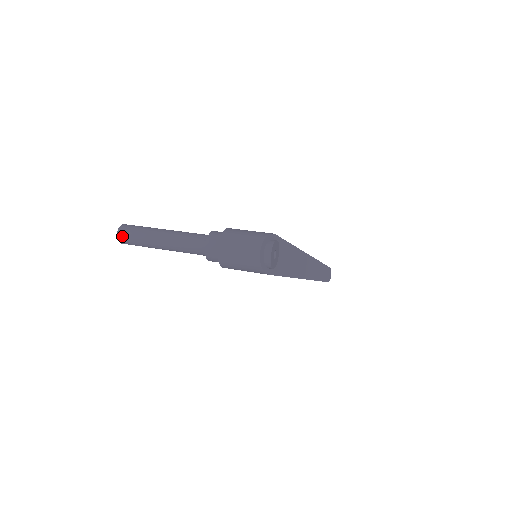
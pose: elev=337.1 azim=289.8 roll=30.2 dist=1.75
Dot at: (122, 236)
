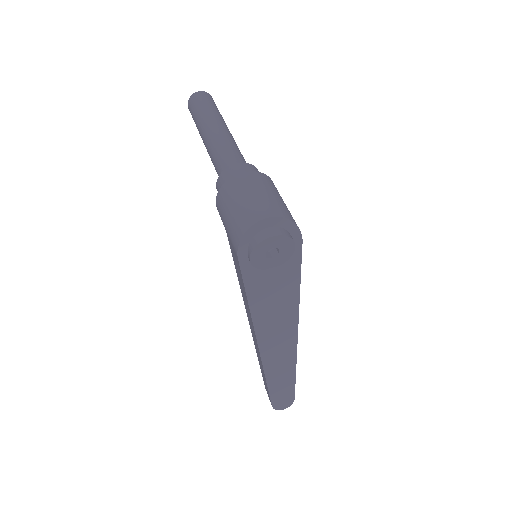
Dot at: (197, 96)
